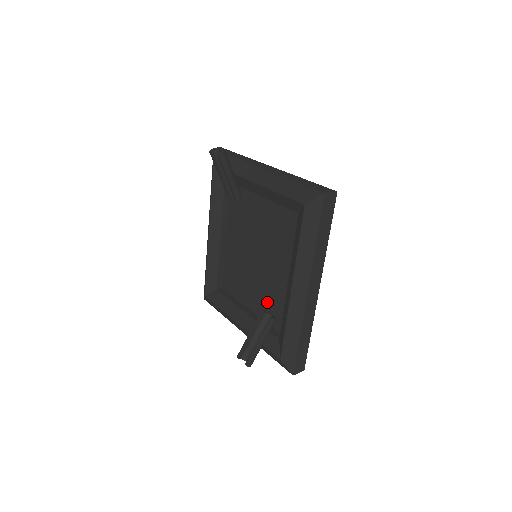
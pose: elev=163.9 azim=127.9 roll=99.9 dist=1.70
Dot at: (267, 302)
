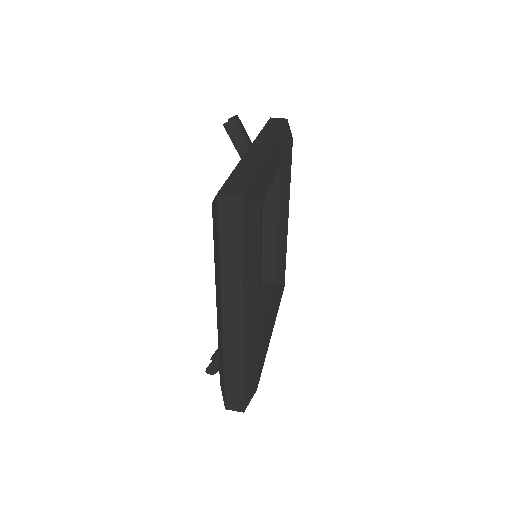
Dot at: occluded
